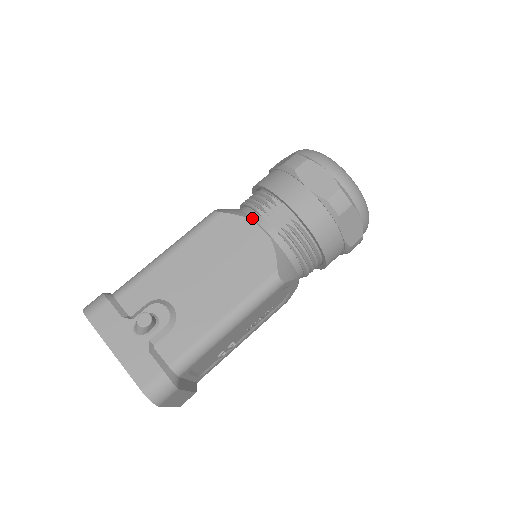
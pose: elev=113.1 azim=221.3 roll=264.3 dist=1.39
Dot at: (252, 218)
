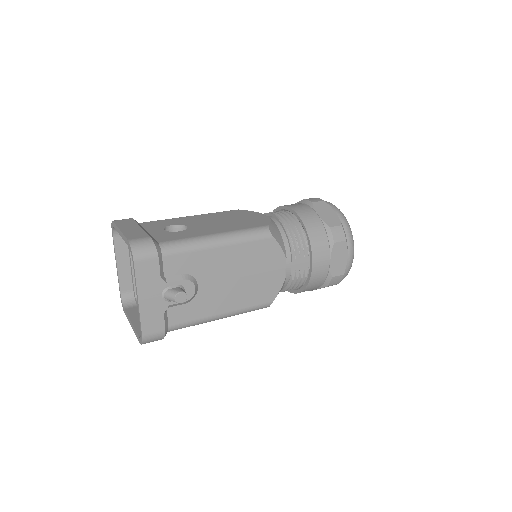
Dot at: (286, 254)
